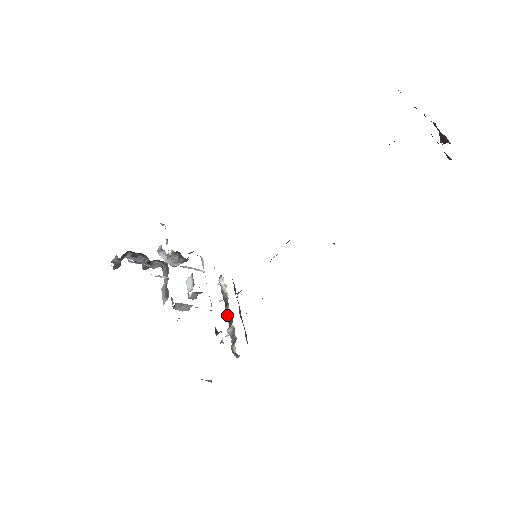
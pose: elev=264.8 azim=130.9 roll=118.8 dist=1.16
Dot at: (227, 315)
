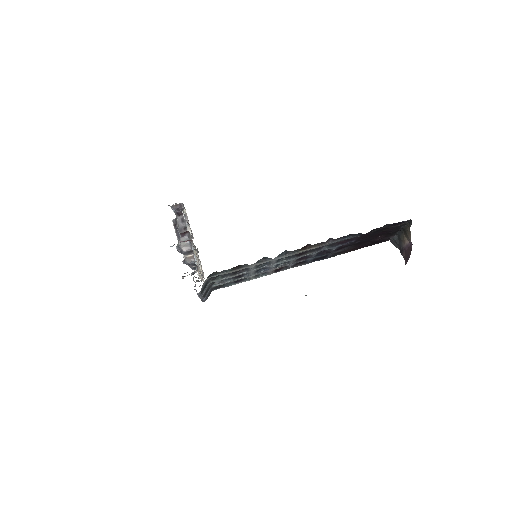
Dot at: (198, 280)
